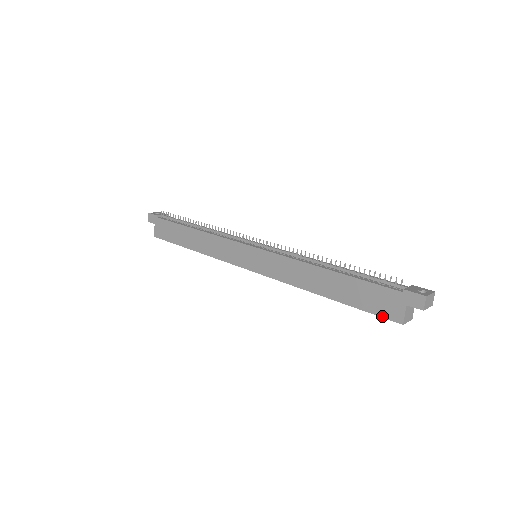
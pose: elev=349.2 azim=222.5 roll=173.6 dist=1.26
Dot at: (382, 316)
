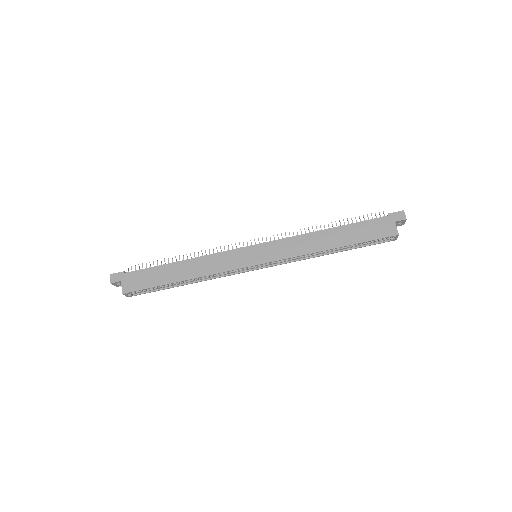
Dot at: (383, 237)
